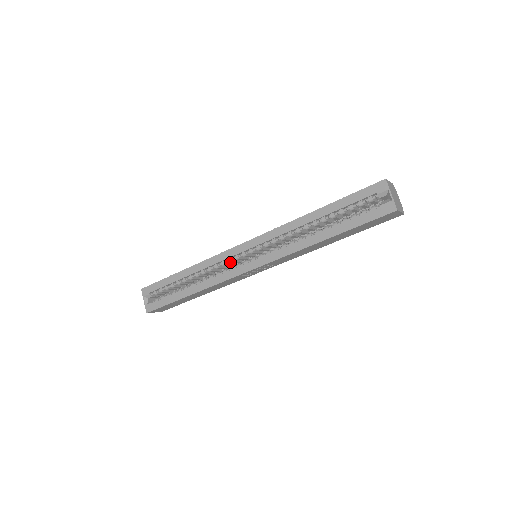
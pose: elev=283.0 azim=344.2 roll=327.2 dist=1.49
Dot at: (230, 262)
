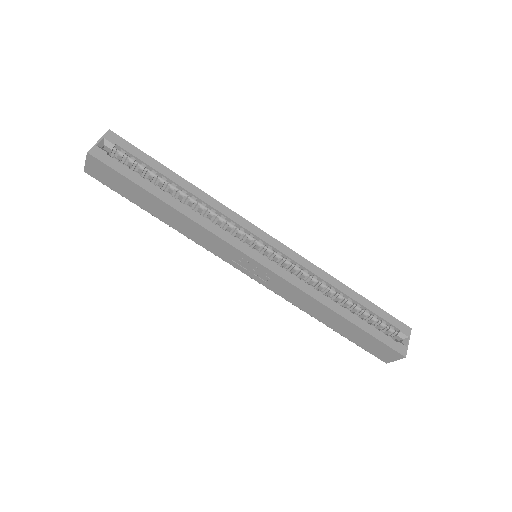
Dot at: (239, 232)
